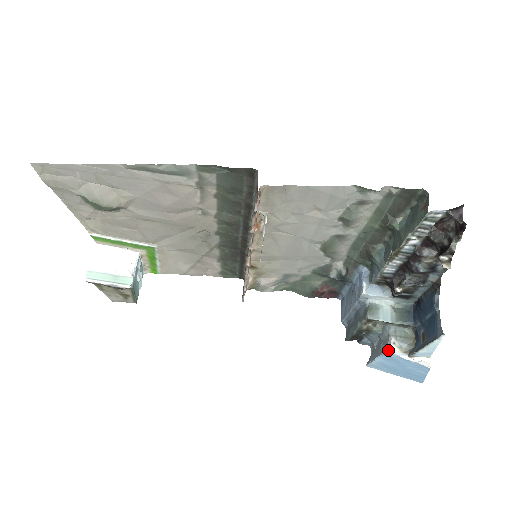
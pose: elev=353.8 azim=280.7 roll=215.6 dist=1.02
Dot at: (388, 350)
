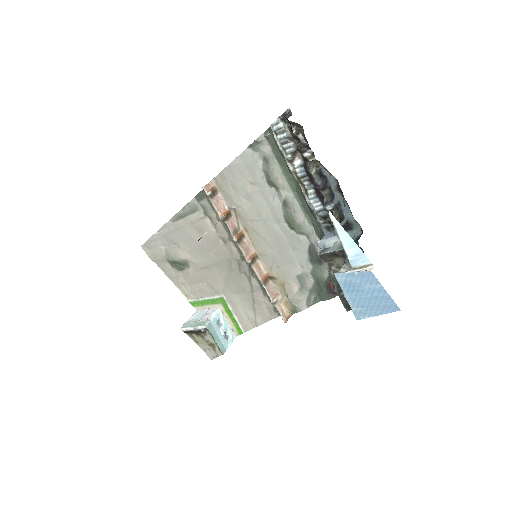
Dot at: occluded
